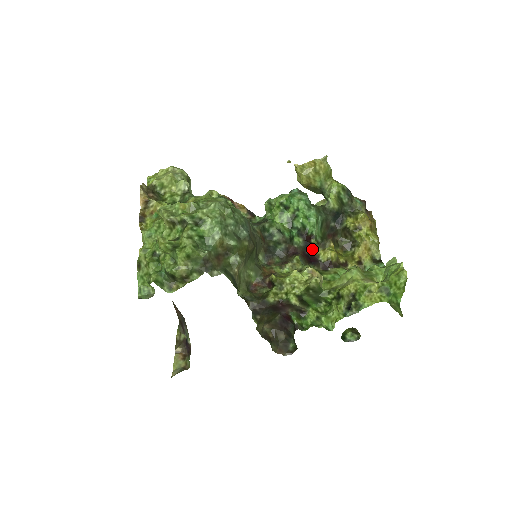
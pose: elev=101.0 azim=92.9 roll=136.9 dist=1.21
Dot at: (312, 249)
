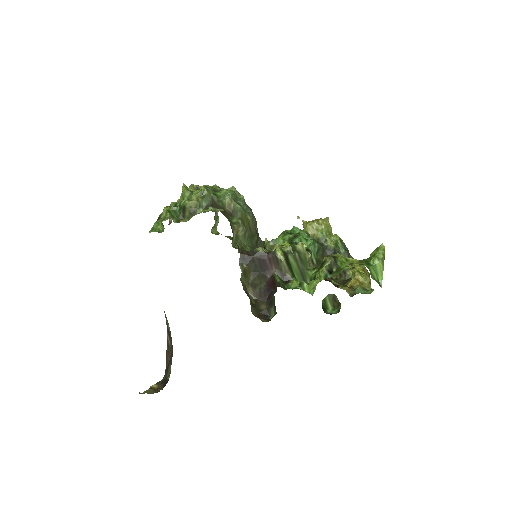
Dot at: occluded
